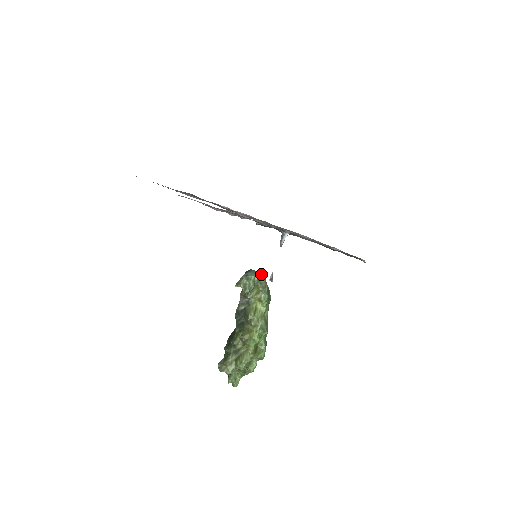
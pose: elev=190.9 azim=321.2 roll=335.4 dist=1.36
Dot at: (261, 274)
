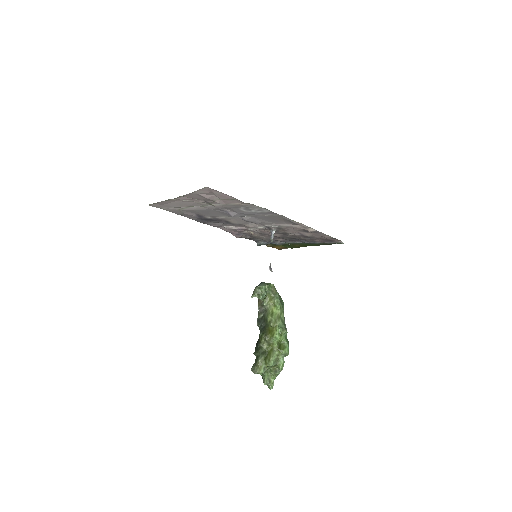
Dot at: (270, 284)
